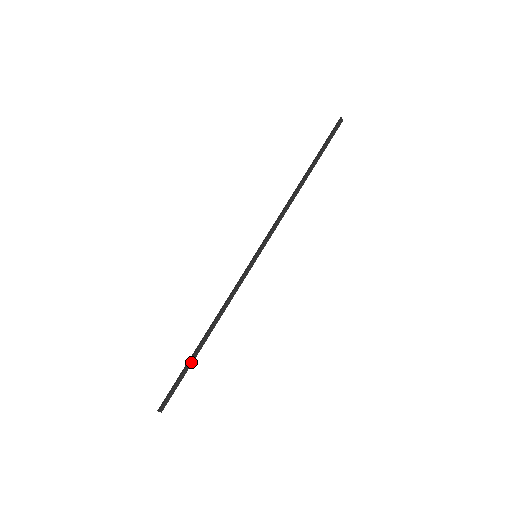
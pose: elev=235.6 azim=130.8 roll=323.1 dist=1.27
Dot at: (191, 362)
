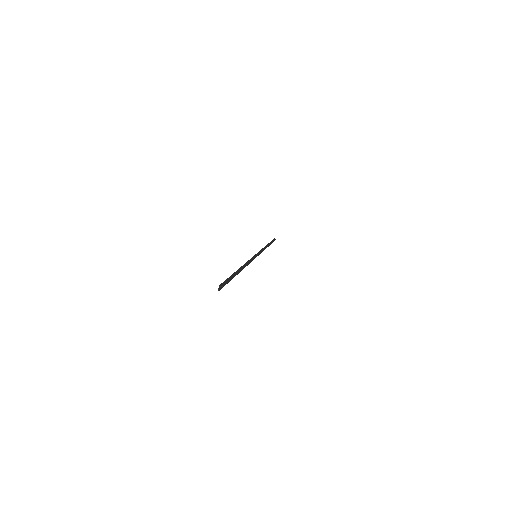
Dot at: occluded
